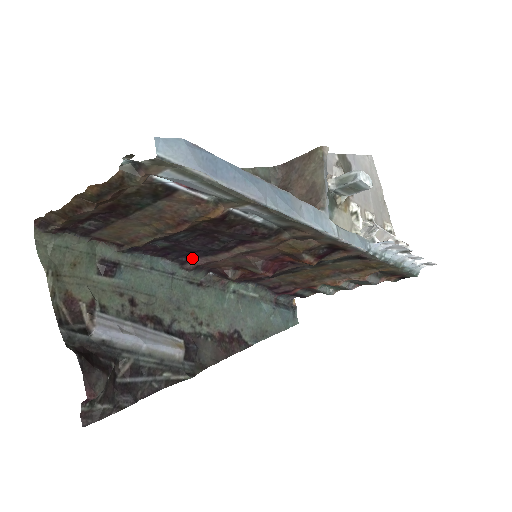
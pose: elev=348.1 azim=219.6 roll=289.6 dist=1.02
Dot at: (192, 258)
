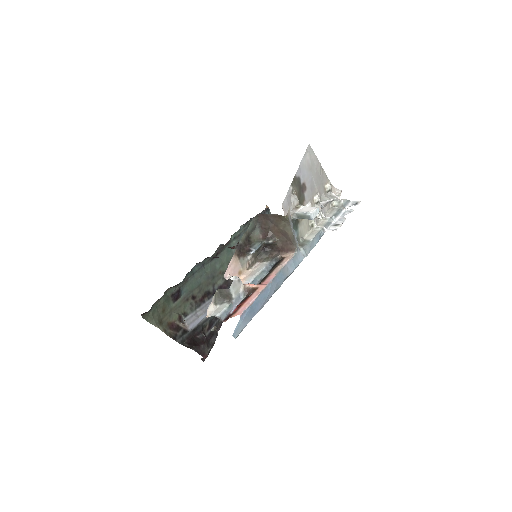
Dot at: (213, 257)
